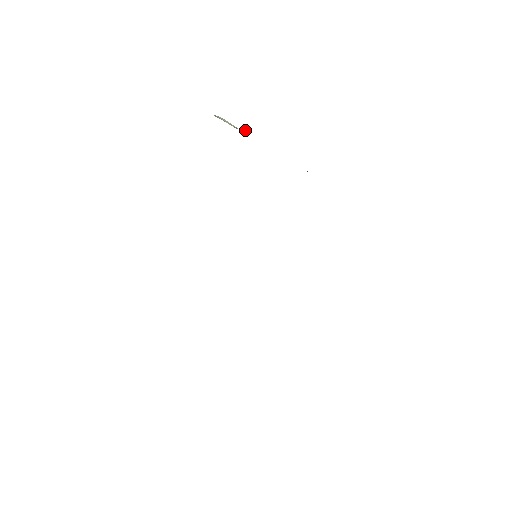
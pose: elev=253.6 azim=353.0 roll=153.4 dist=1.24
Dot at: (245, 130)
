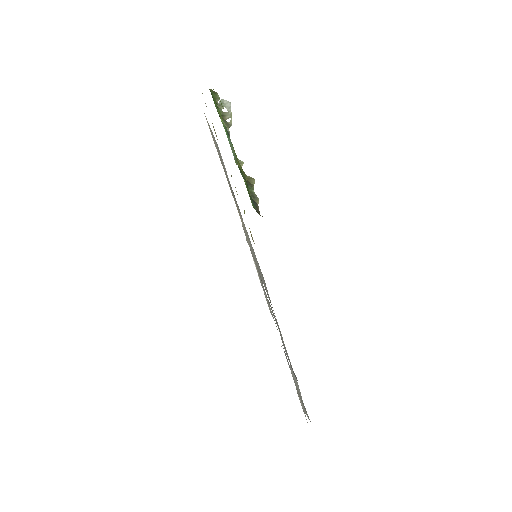
Dot at: (224, 123)
